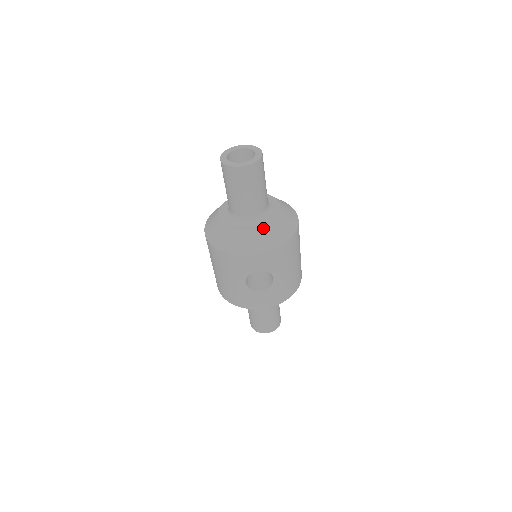
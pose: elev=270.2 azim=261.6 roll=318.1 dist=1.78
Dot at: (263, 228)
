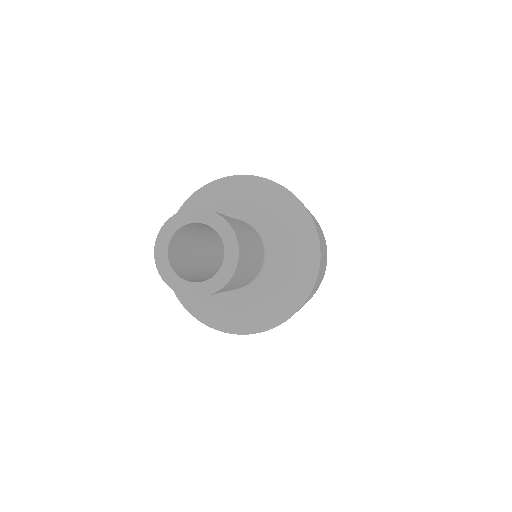
Dot at: (284, 279)
